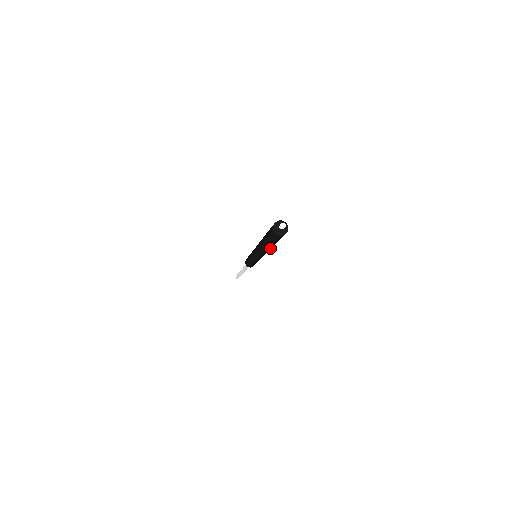
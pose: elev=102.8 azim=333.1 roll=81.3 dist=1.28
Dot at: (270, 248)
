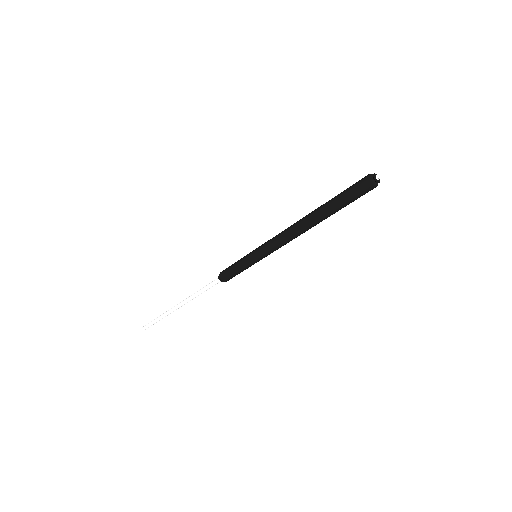
Dot at: (318, 221)
